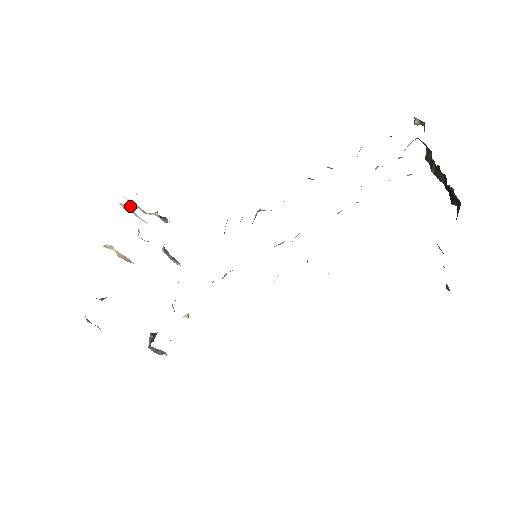
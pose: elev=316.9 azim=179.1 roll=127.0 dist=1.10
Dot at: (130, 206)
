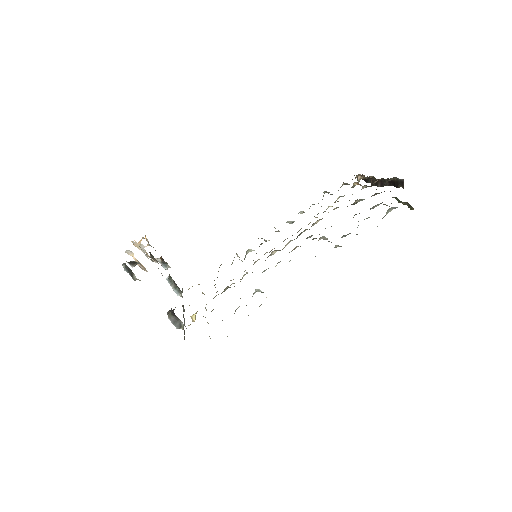
Dot at: (140, 244)
